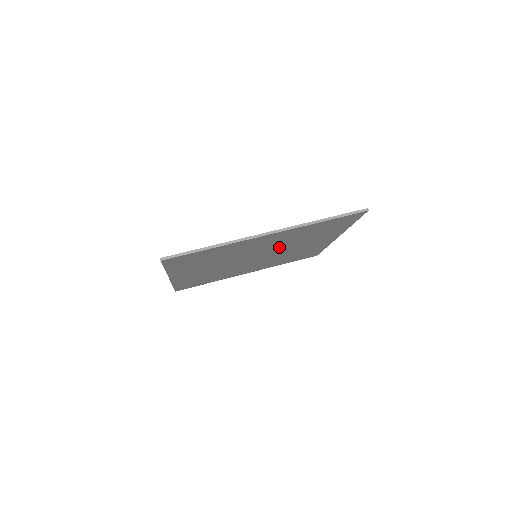
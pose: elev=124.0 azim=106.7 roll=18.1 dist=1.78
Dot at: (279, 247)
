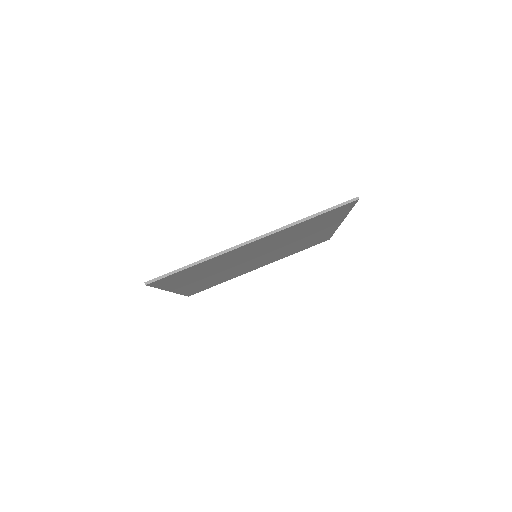
Dot at: (276, 245)
